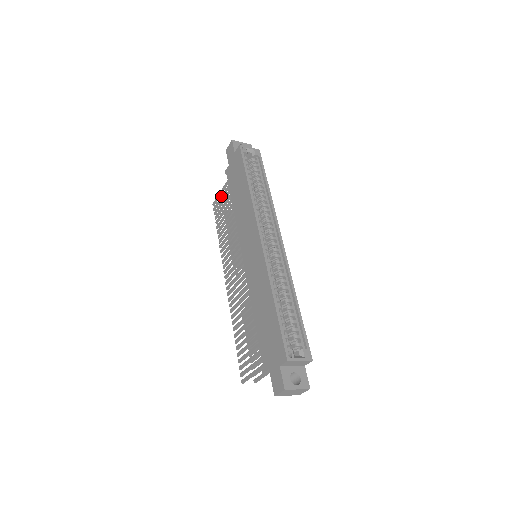
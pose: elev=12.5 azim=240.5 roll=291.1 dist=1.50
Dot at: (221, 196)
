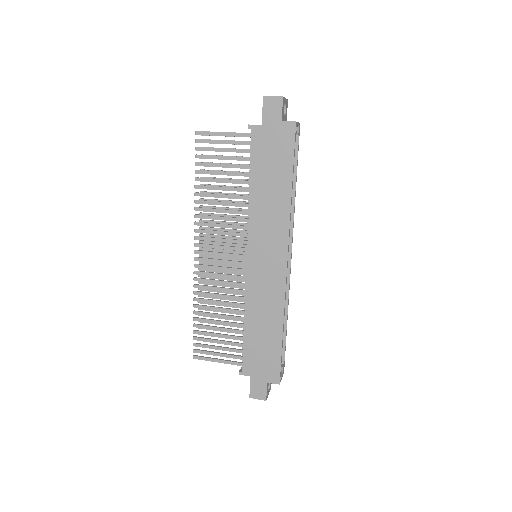
Dot at: (222, 141)
